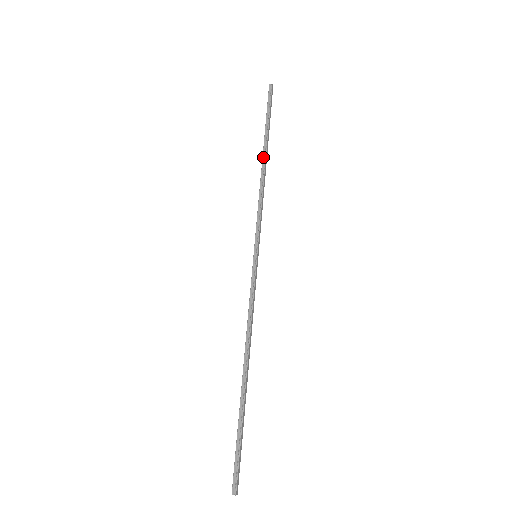
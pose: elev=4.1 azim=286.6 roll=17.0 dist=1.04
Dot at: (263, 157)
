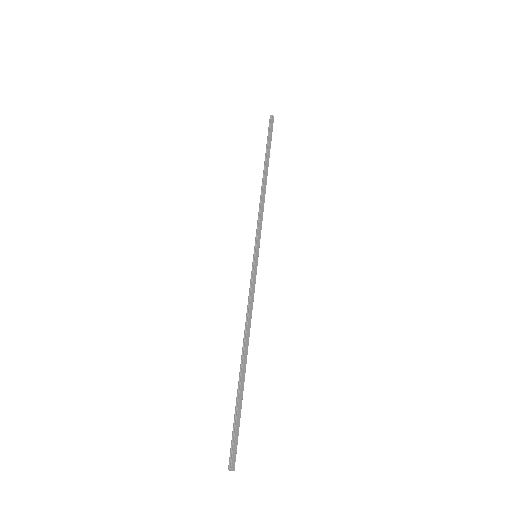
Dot at: (263, 174)
